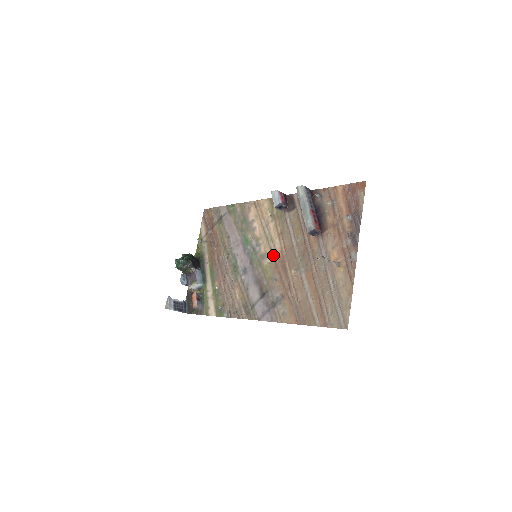
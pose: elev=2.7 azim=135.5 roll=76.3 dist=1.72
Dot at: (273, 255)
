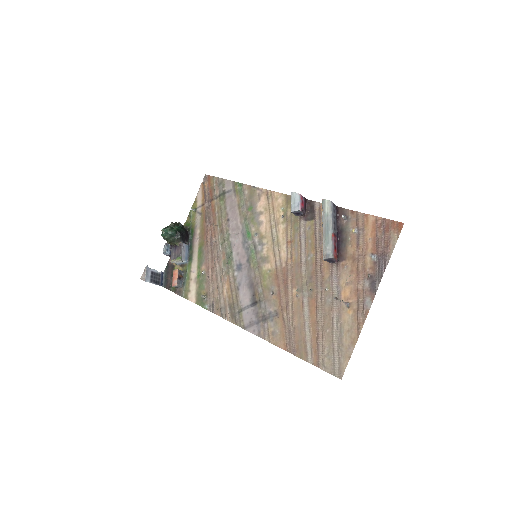
Dot at: (276, 263)
